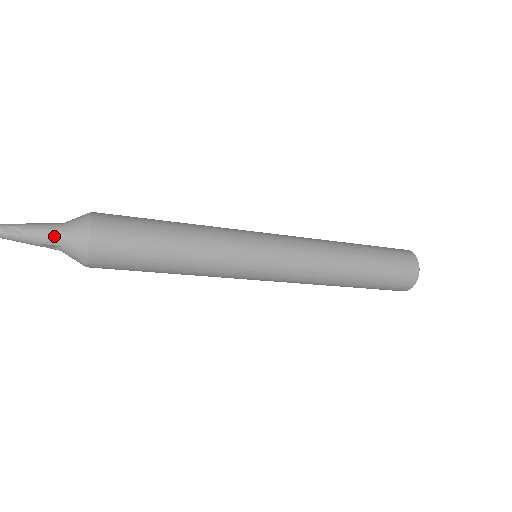
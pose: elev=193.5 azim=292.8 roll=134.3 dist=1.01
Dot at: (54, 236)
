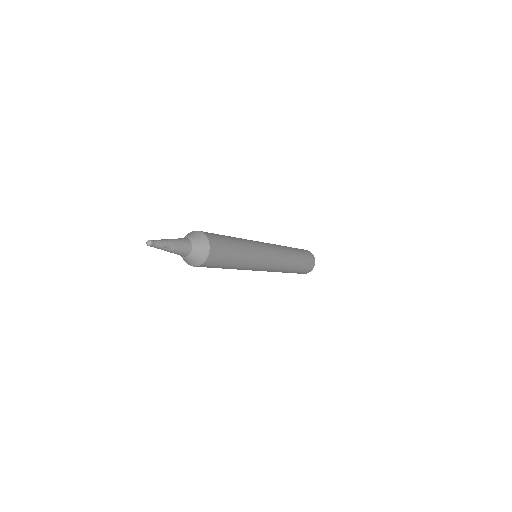
Dot at: (186, 254)
